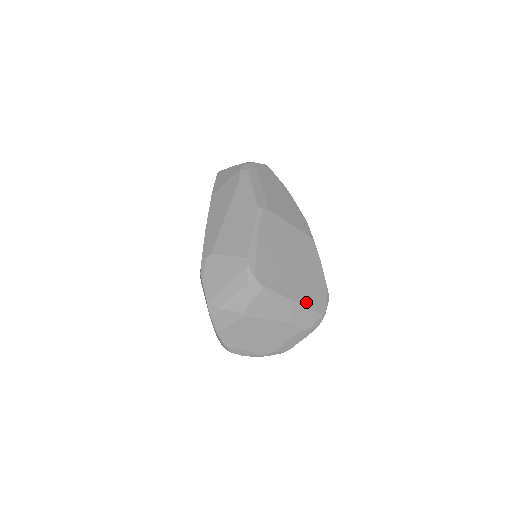
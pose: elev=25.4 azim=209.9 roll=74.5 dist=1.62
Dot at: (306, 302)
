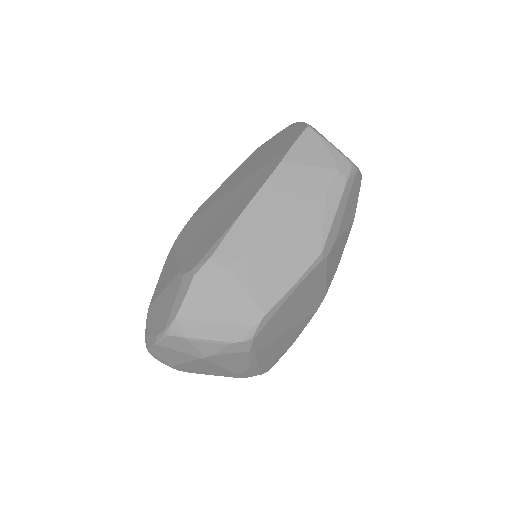
Dot at: (266, 362)
